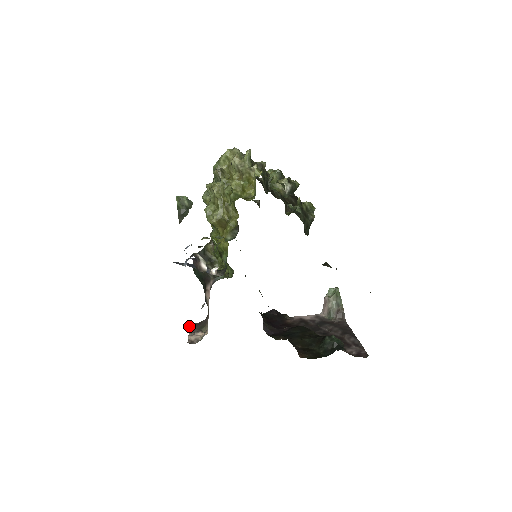
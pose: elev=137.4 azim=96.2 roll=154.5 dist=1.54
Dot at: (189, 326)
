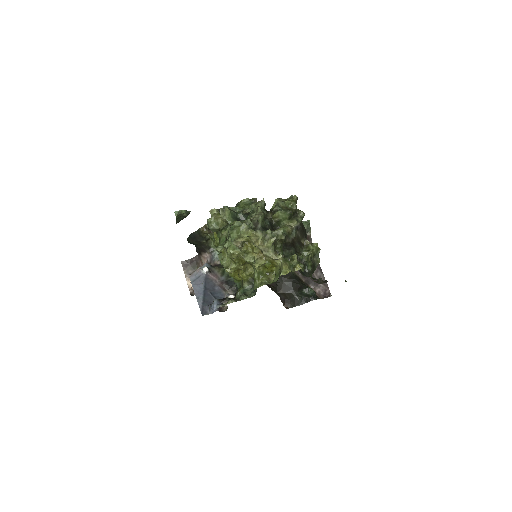
Dot at: (182, 265)
